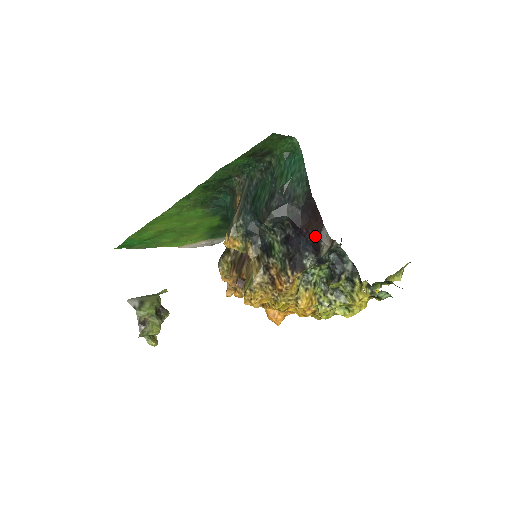
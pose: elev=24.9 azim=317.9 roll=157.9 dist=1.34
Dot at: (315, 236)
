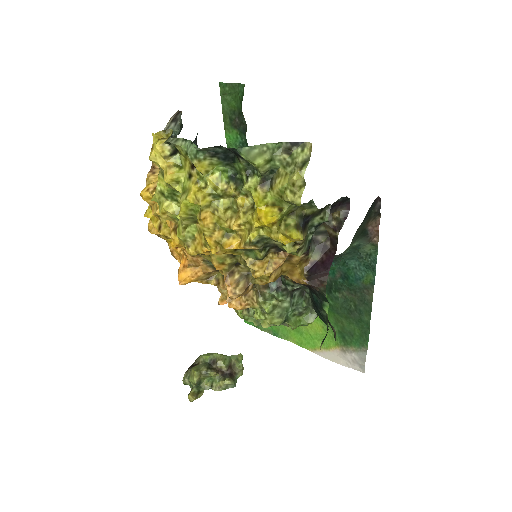
Dot at: occluded
